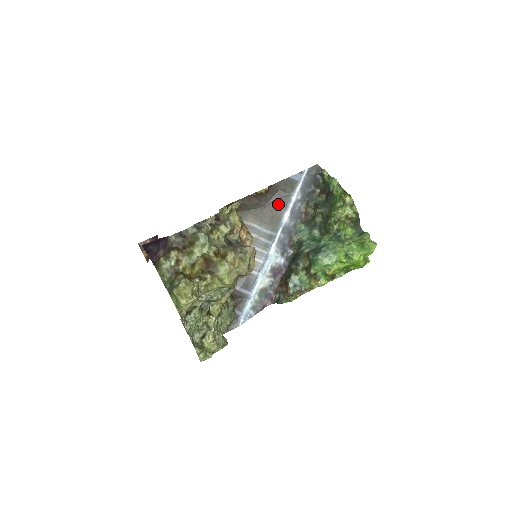
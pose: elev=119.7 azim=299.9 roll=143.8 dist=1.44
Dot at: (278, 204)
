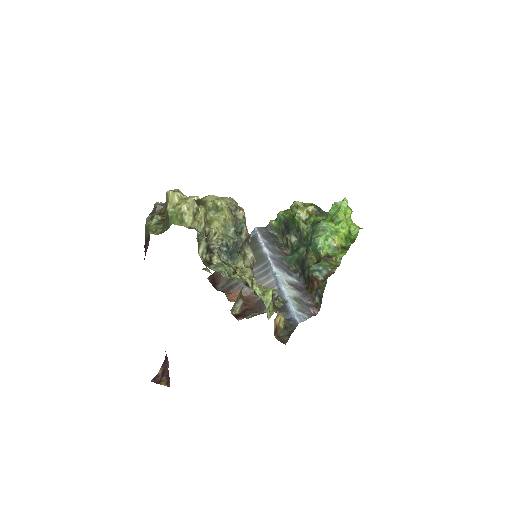
Dot at: occluded
